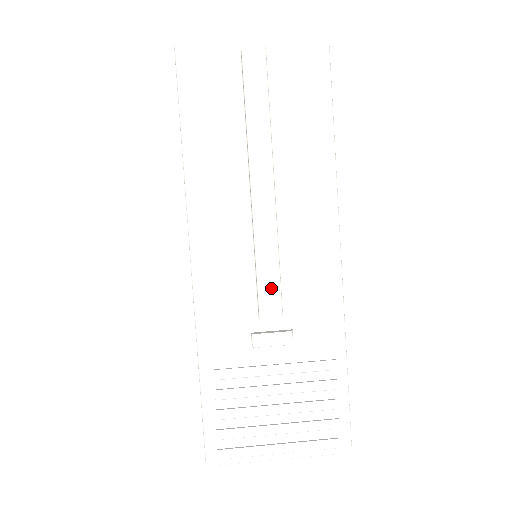
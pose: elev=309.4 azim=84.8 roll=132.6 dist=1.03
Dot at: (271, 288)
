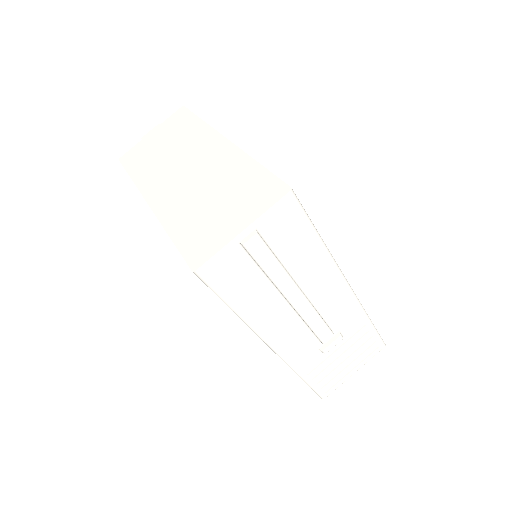
Dot at: (322, 329)
